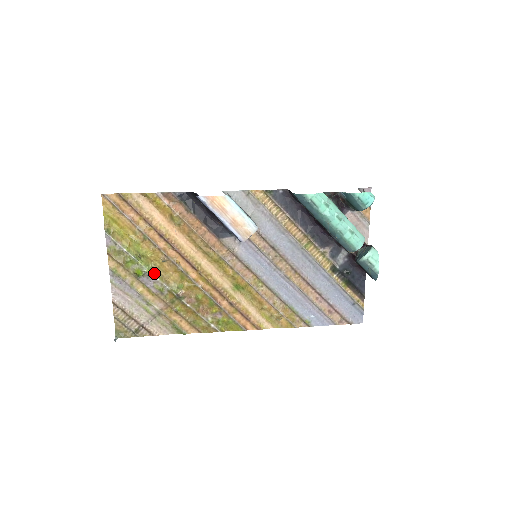
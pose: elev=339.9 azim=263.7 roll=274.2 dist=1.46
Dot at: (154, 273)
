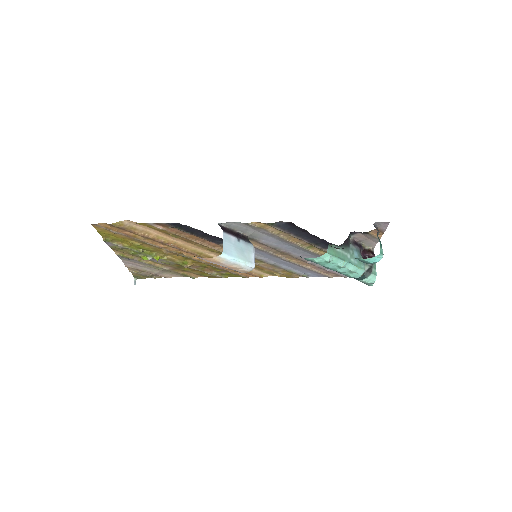
Dot at: (159, 258)
